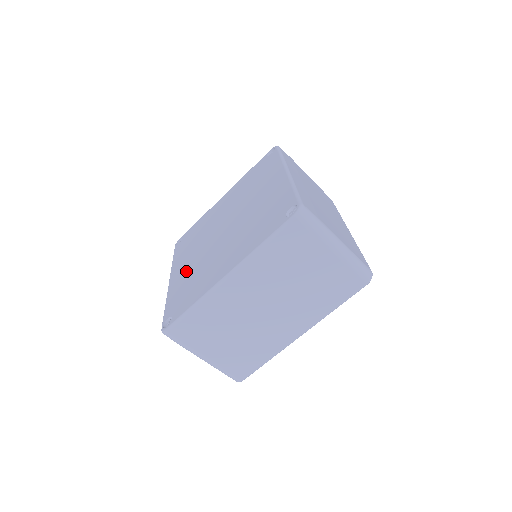
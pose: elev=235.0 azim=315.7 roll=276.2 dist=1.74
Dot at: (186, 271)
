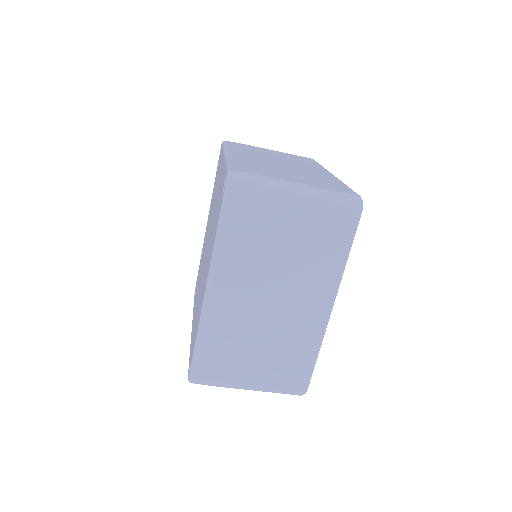
Dot at: occluded
